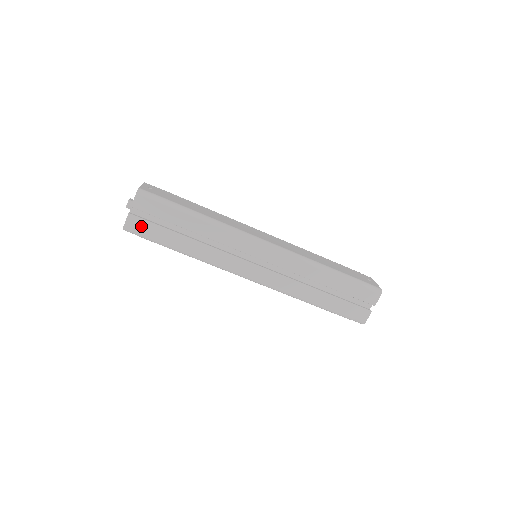
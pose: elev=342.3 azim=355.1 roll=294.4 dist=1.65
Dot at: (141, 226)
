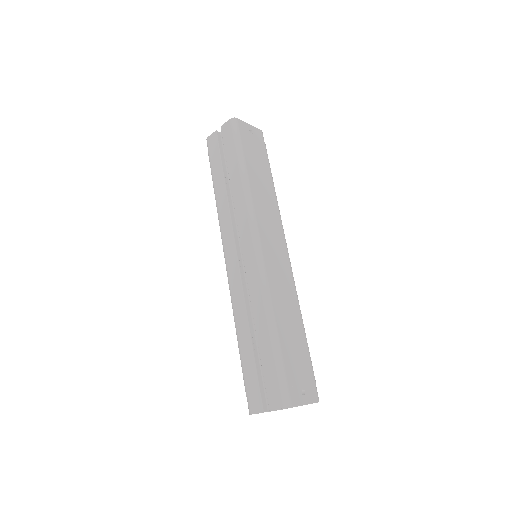
Dot at: (213, 146)
